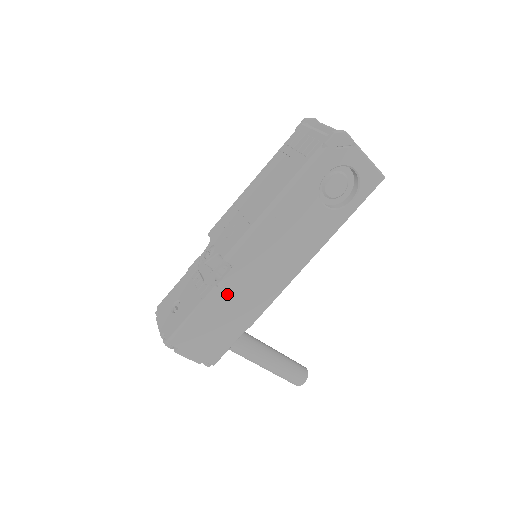
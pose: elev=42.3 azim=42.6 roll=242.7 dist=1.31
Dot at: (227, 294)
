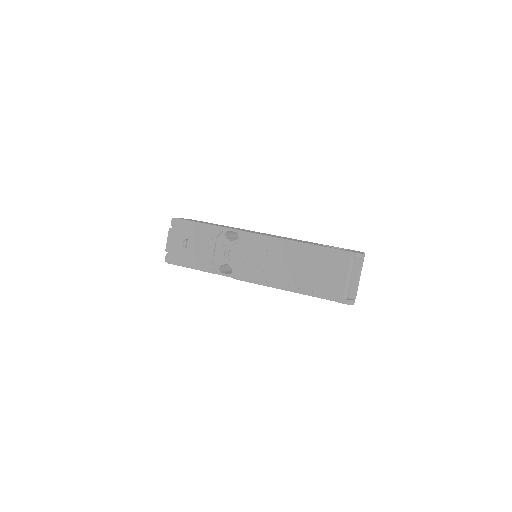
Dot at: occluded
